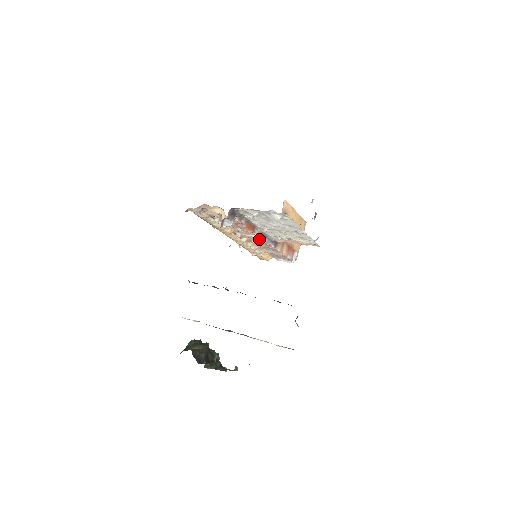
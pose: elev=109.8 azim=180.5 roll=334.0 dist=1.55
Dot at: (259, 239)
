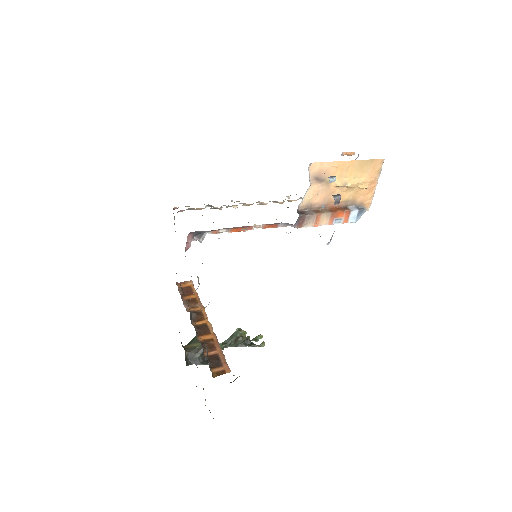
Dot at: (270, 226)
